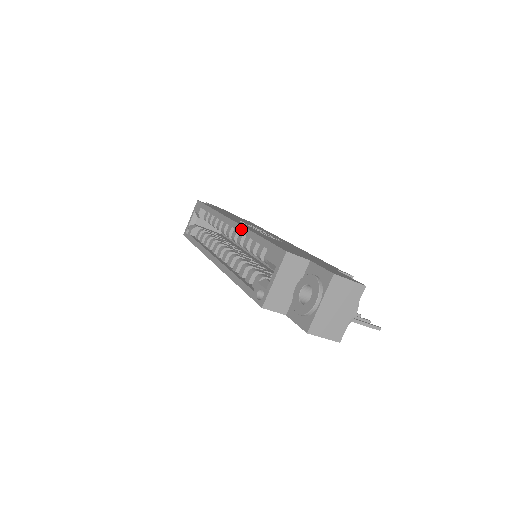
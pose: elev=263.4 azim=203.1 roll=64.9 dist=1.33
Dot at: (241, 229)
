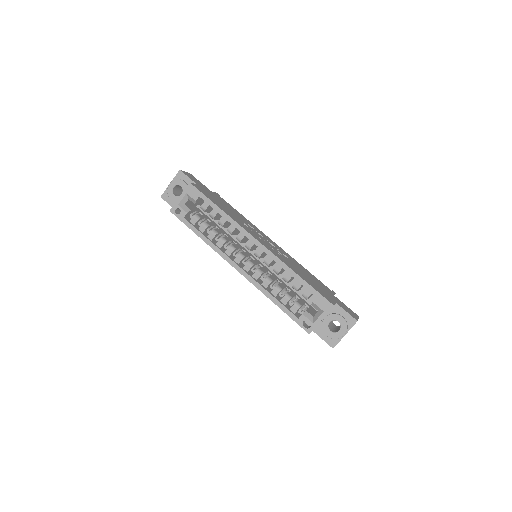
Dot at: (276, 259)
